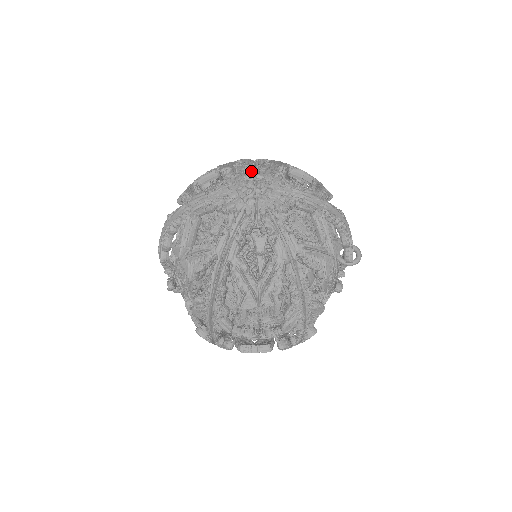
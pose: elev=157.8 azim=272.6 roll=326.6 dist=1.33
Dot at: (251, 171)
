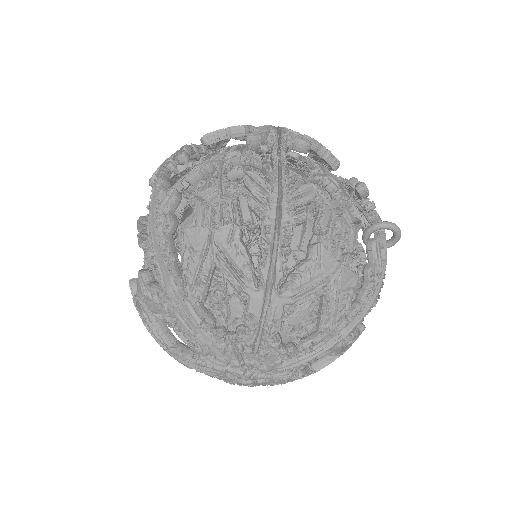
Dot at: occluded
